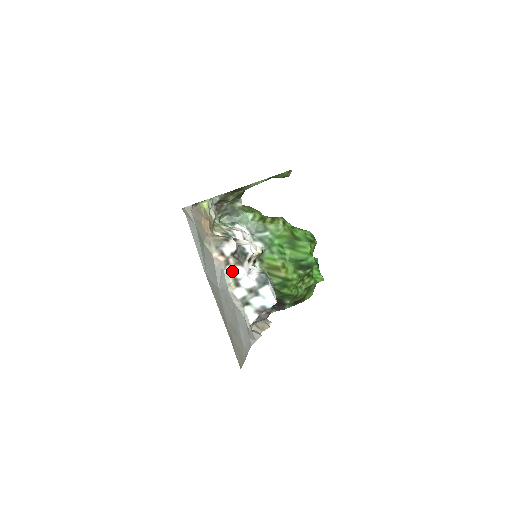
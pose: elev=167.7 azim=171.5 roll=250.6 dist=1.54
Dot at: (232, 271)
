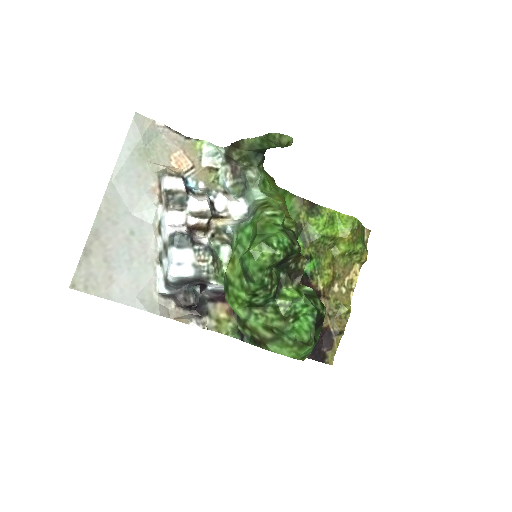
Dot at: (162, 212)
